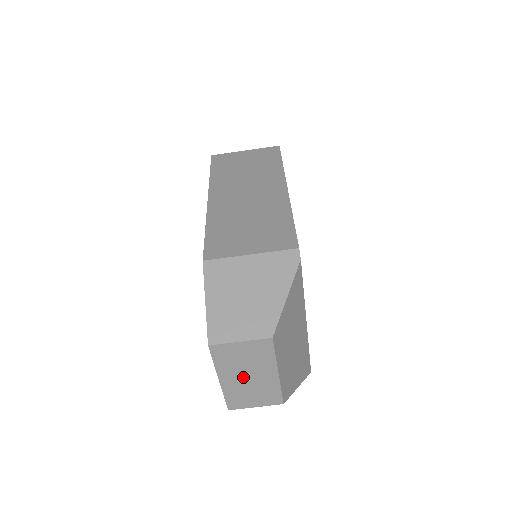
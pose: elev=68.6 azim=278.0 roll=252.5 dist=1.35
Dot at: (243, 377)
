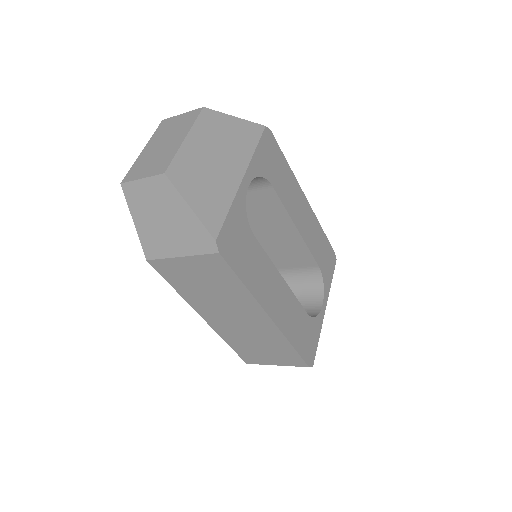
Dot at: occluded
